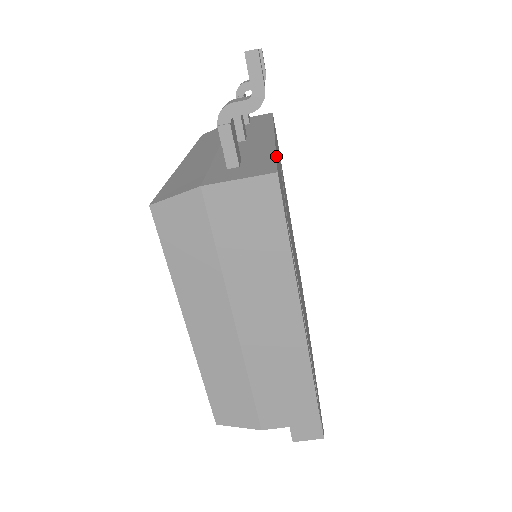
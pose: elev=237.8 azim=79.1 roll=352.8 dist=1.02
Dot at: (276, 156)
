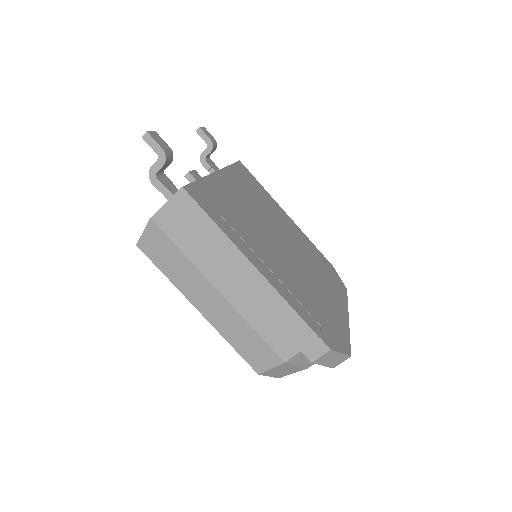
Dot at: (197, 181)
